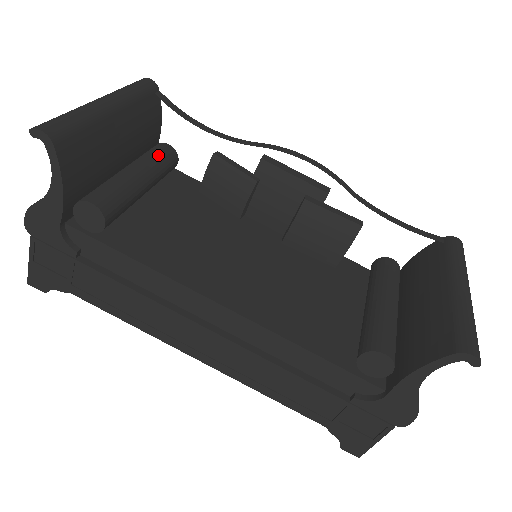
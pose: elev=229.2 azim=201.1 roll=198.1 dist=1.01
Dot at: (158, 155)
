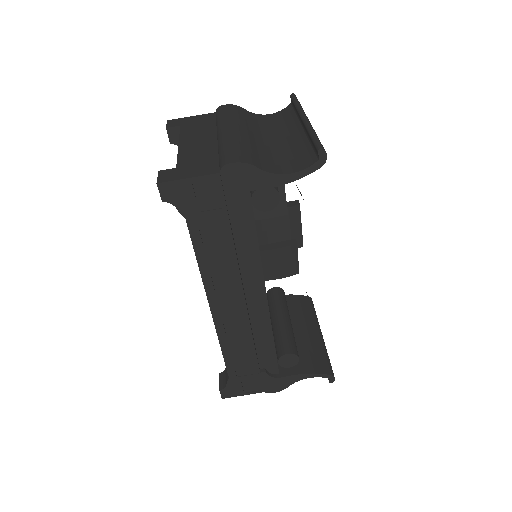
Dot at: occluded
